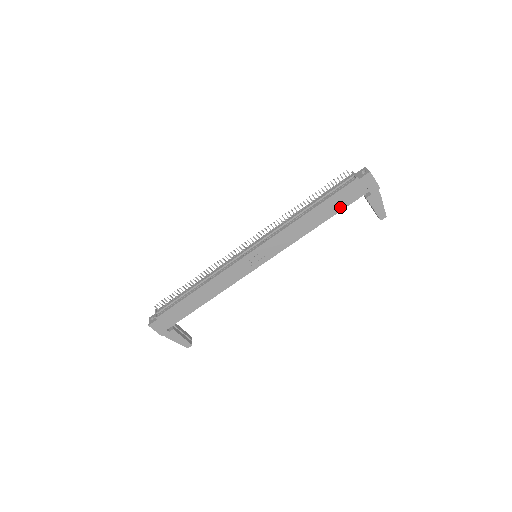
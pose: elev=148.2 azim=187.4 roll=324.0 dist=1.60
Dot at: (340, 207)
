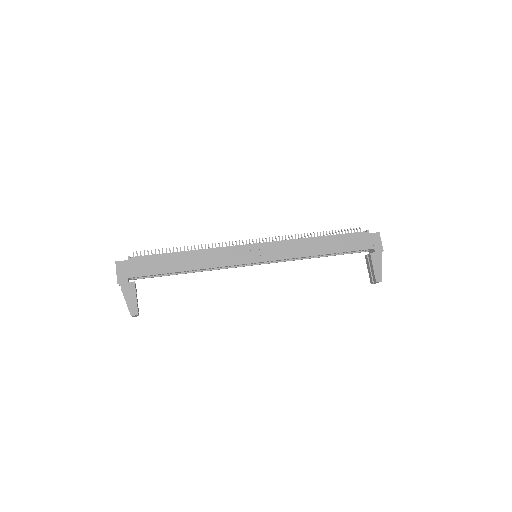
Dot at: (347, 248)
